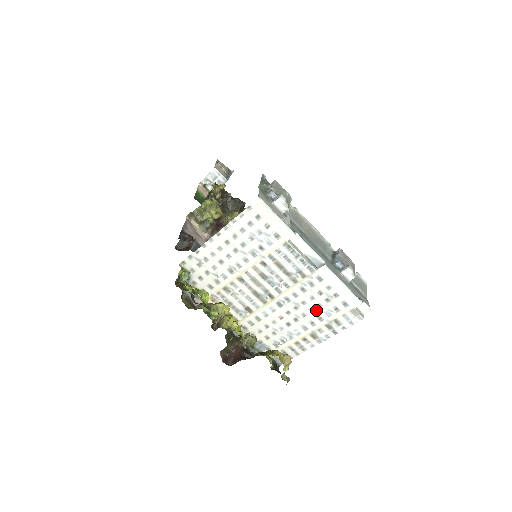
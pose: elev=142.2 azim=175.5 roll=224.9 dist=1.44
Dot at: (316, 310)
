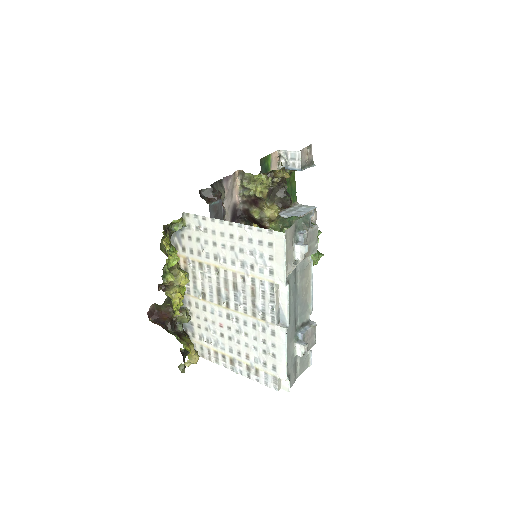
Dot at: (250, 348)
